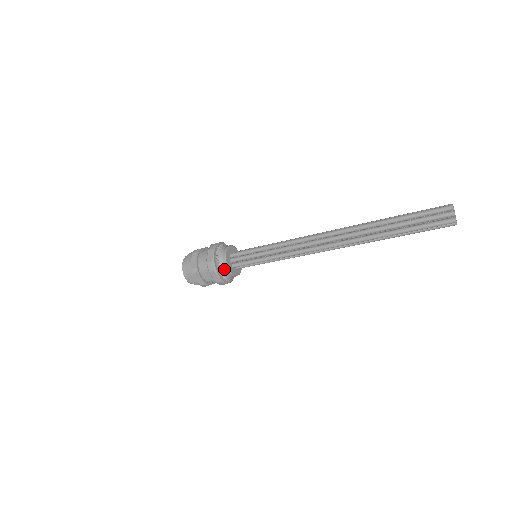
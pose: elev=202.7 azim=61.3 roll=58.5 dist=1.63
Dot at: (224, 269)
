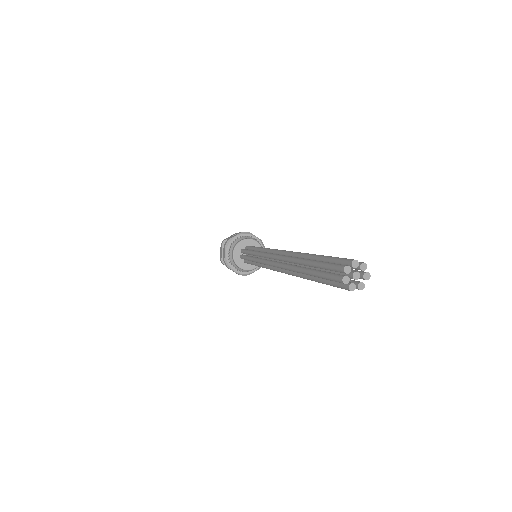
Dot at: (236, 266)
